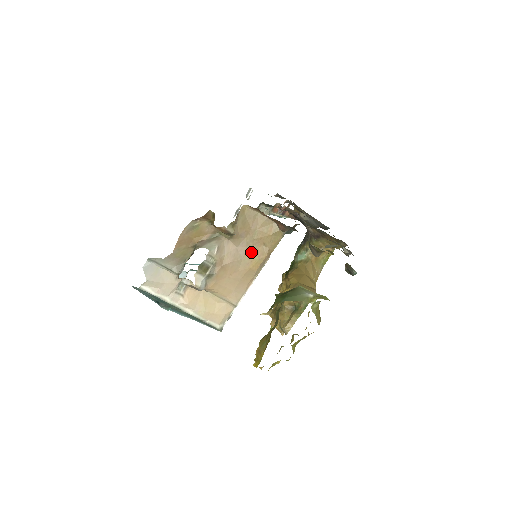
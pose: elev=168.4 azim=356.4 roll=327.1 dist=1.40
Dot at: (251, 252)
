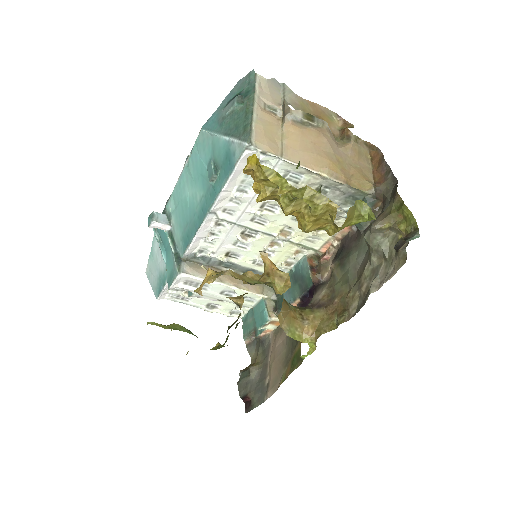
Dot at: (341, 162)
